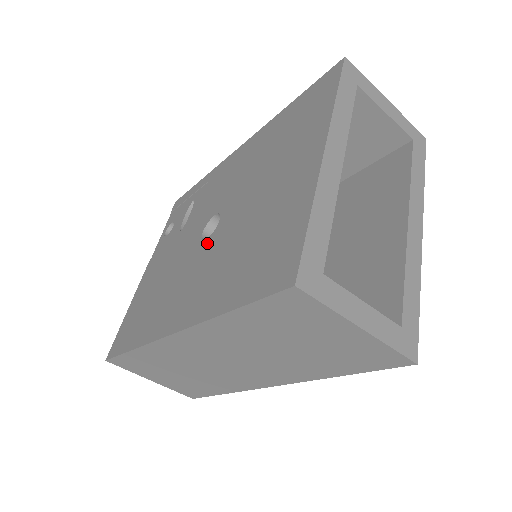
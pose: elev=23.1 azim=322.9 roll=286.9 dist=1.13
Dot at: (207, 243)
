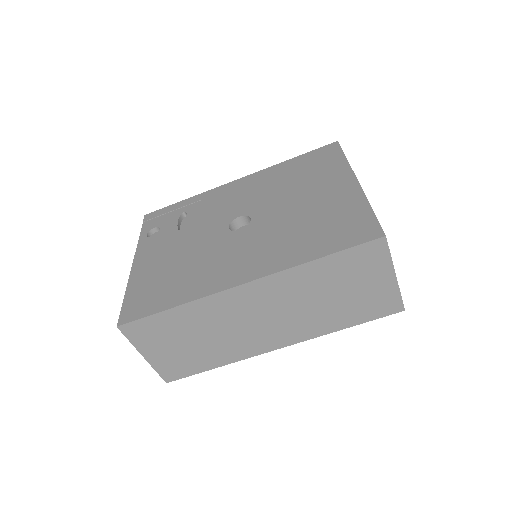
Dot at: (245, 232)
